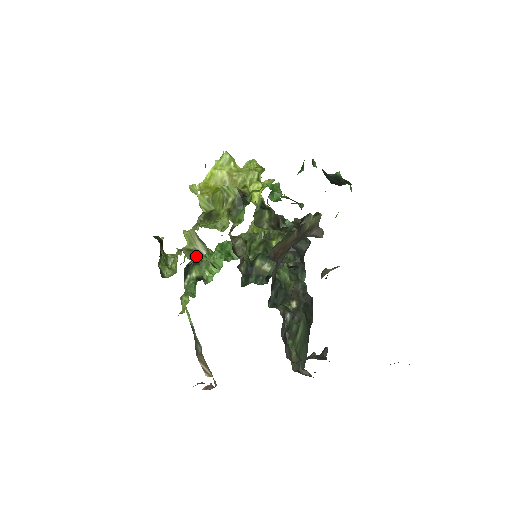
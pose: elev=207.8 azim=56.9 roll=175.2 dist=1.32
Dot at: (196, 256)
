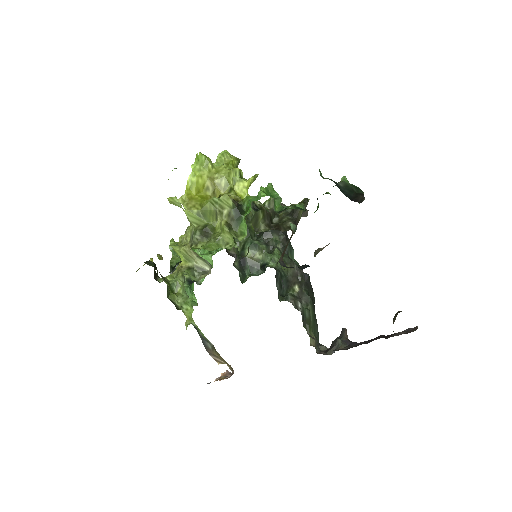
Dot at: (200, 274)
